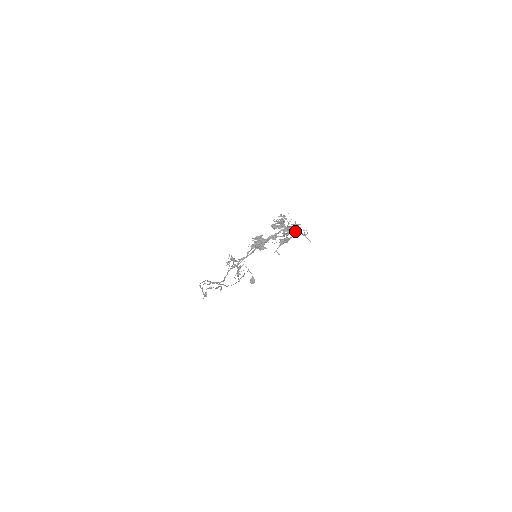
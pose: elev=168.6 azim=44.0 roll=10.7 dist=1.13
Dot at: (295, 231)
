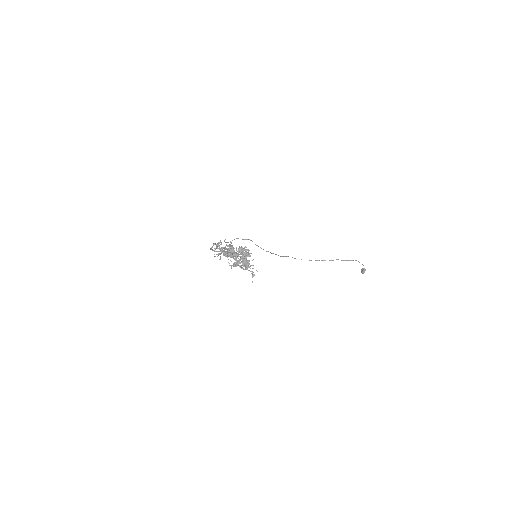
Dot at: (247, 265)
